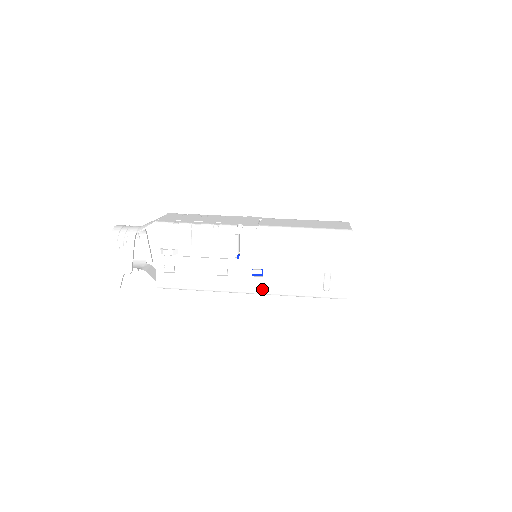
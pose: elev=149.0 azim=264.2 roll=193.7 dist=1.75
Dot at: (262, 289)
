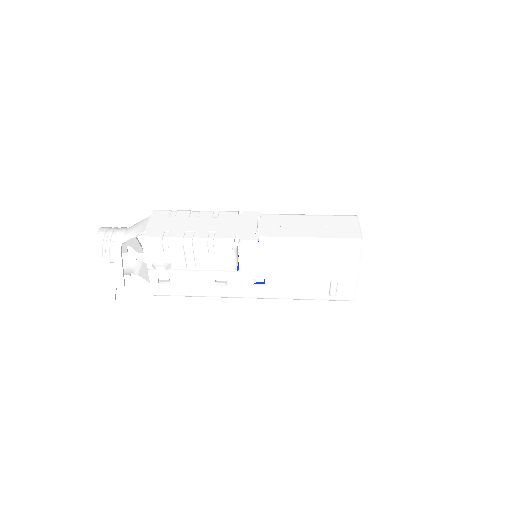
Dot at: (265, 295)
